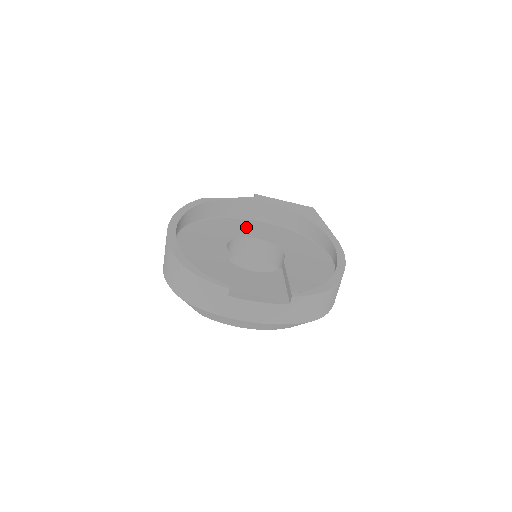
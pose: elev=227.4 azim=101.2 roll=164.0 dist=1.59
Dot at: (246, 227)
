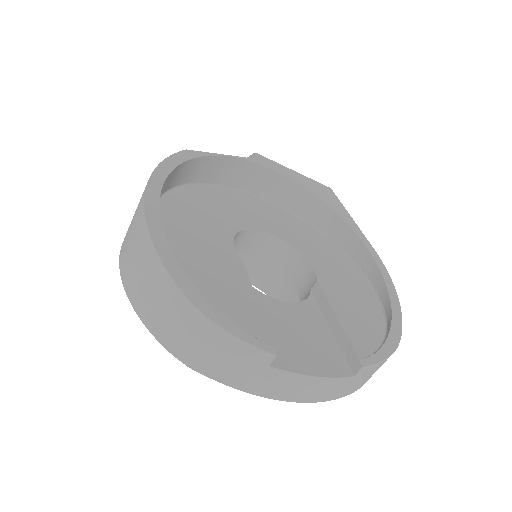
Dot at: (244, 207)
